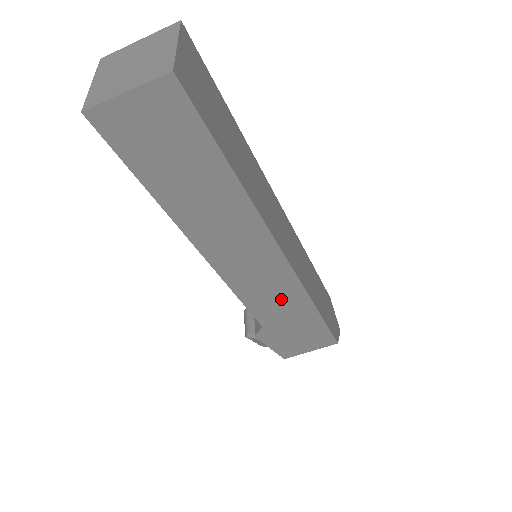
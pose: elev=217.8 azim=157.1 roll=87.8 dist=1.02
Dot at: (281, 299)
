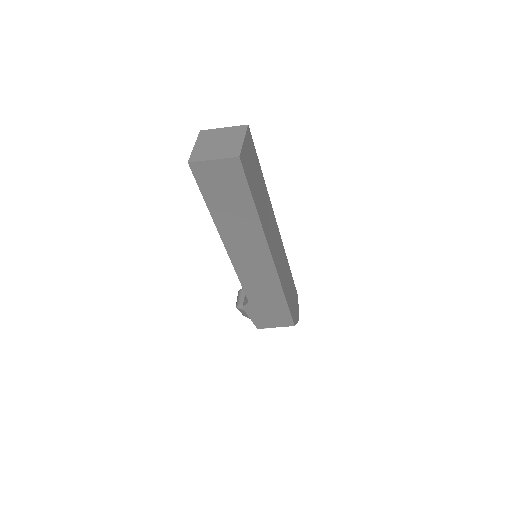
Dot at: (265, 286)
